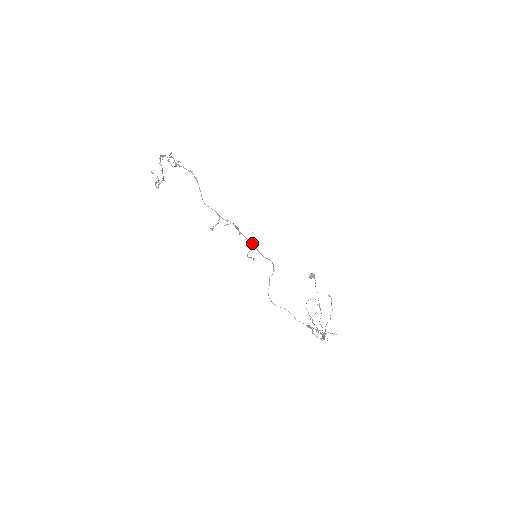
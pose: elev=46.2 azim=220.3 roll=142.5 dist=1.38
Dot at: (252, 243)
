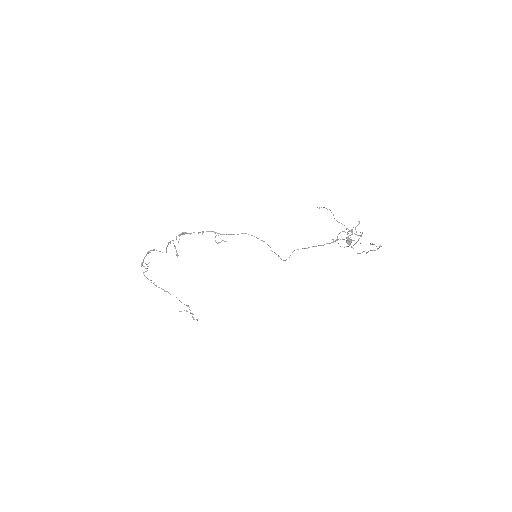
Dot at: (206, 231)
